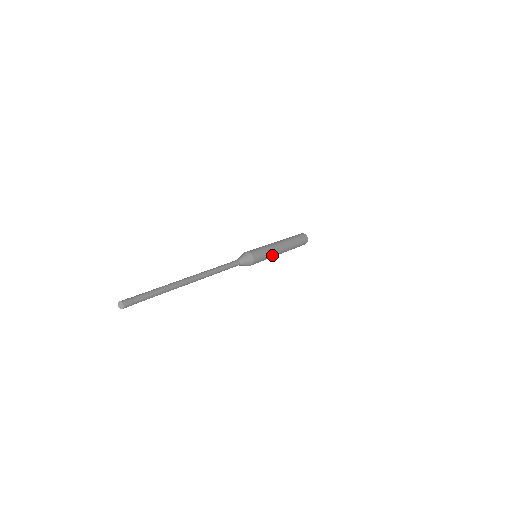
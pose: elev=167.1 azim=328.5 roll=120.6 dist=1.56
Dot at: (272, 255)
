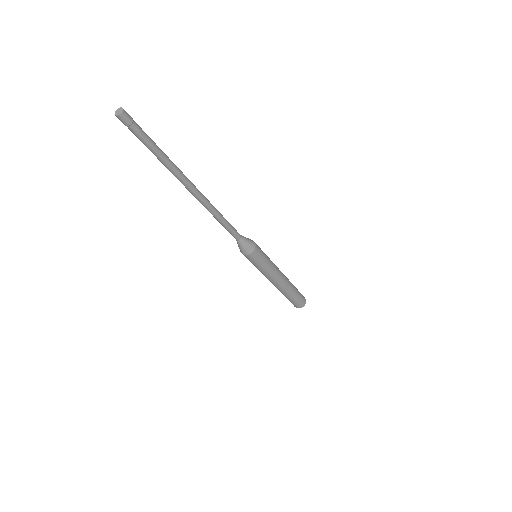
Dot at: (272, 270)
